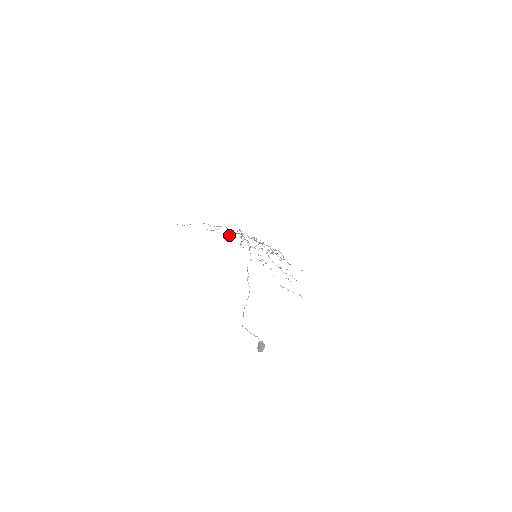
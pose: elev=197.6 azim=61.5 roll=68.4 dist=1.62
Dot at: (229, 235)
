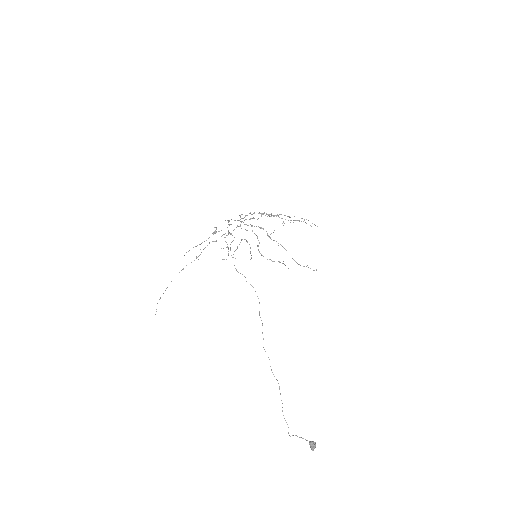
Dot at: occluded
